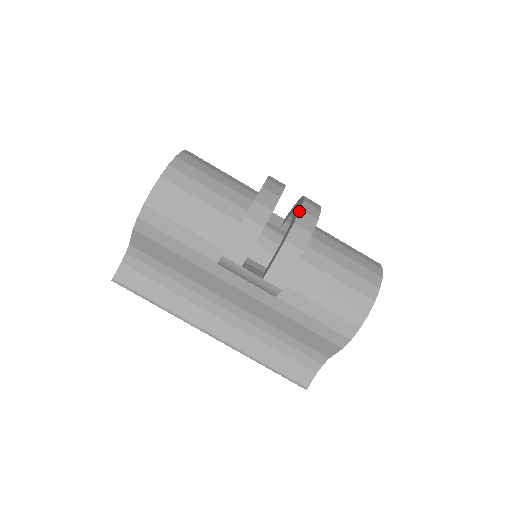
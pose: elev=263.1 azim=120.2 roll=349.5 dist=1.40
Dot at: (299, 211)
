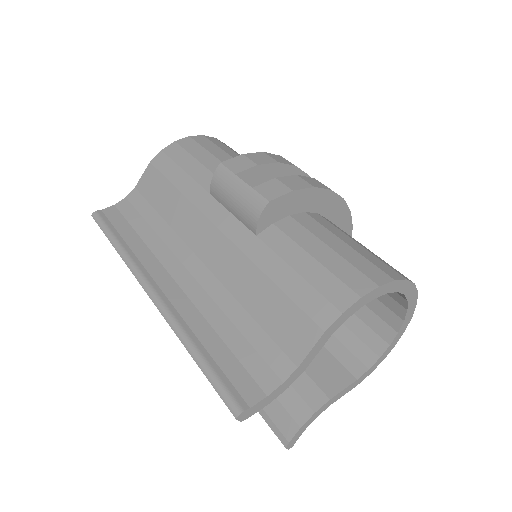
Dot at: occluded
